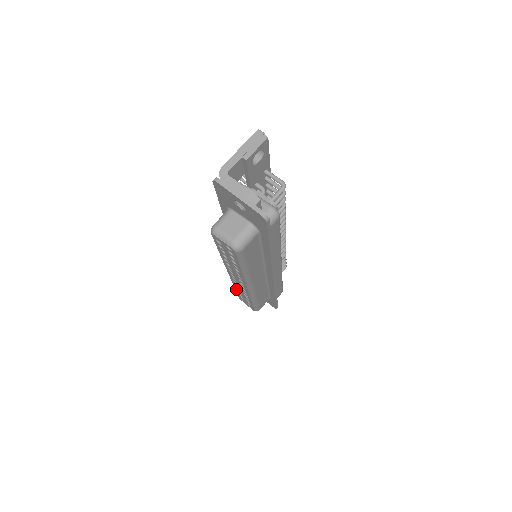
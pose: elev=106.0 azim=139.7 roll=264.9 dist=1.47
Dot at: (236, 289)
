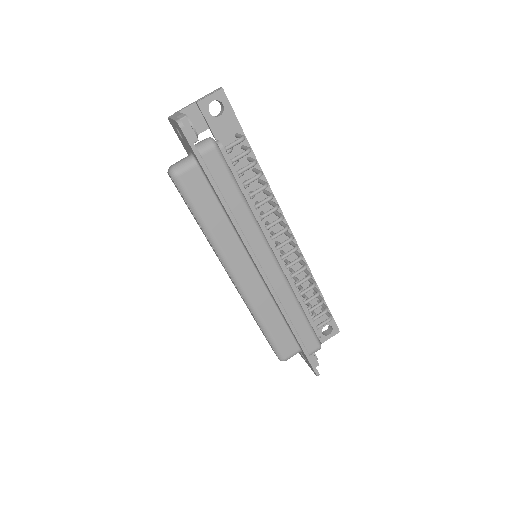
Dot at: (251, 314)
